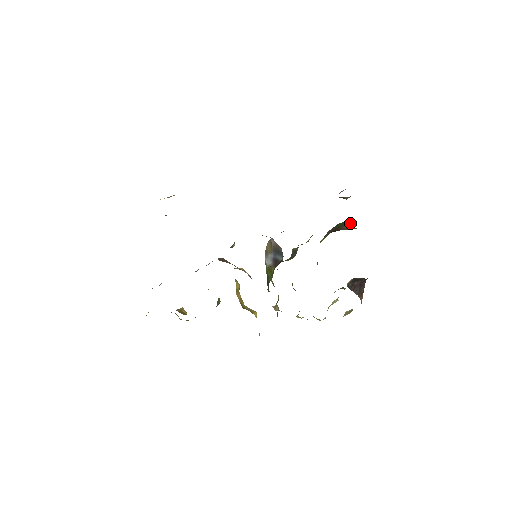
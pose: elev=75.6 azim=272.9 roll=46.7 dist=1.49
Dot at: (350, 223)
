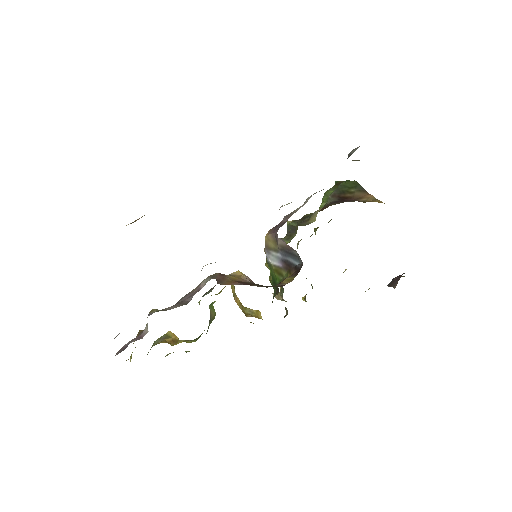
Dot at: (362, 187)
